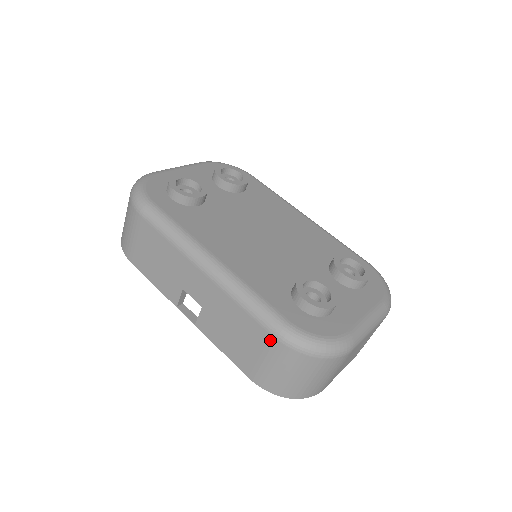
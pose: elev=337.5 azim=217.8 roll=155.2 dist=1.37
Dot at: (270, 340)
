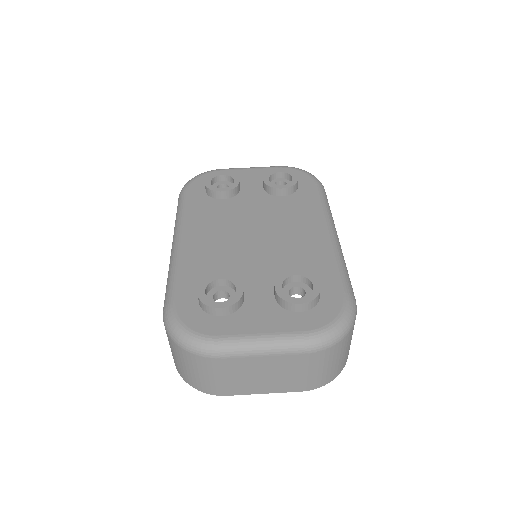
Dot at: occluded
